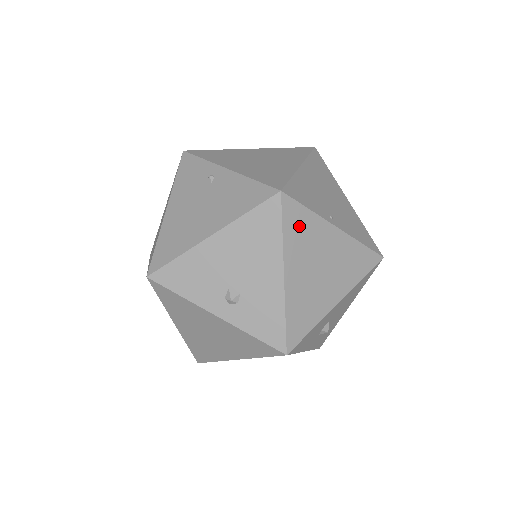
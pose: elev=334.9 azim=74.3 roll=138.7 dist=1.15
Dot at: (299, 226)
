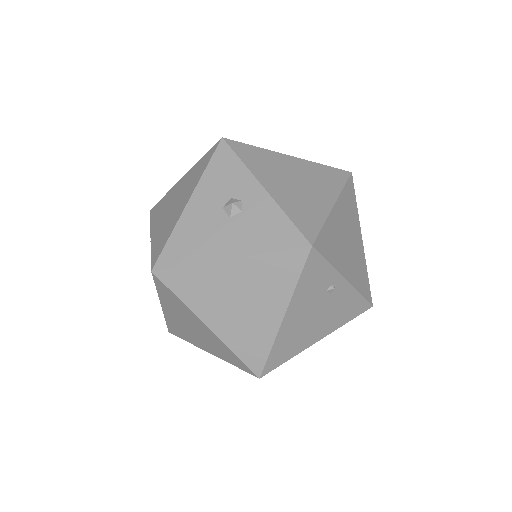
Dot at: occluded
